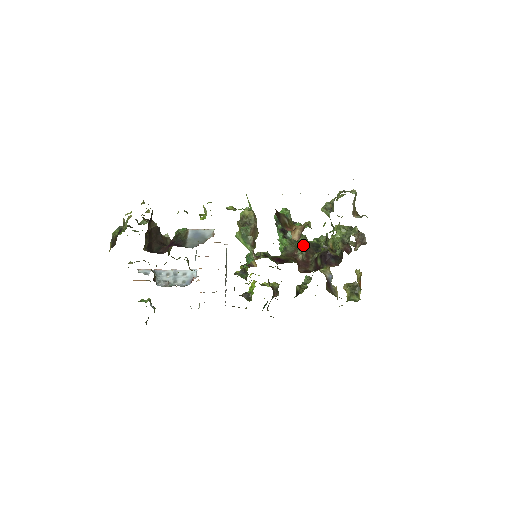
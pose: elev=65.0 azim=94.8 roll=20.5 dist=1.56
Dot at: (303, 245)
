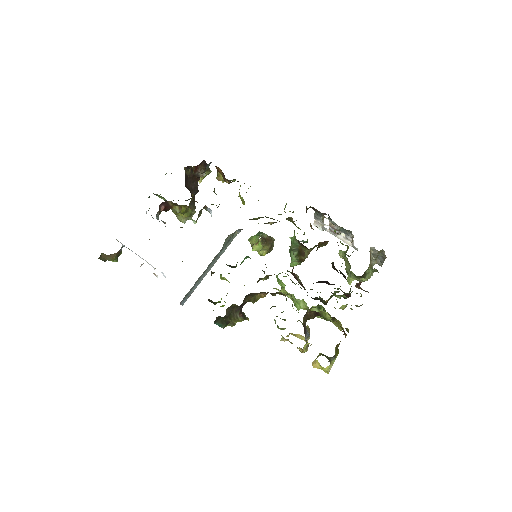
Dot at: occluded
